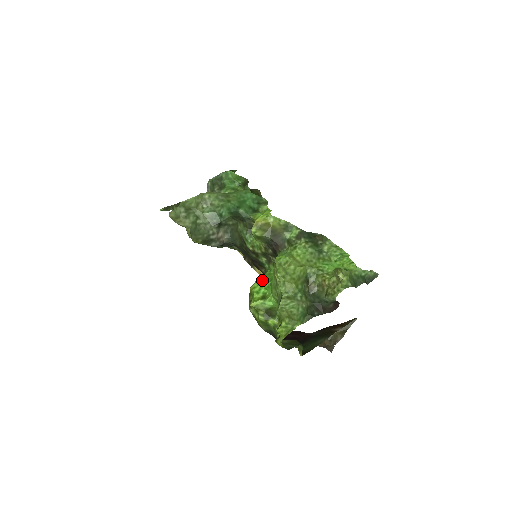
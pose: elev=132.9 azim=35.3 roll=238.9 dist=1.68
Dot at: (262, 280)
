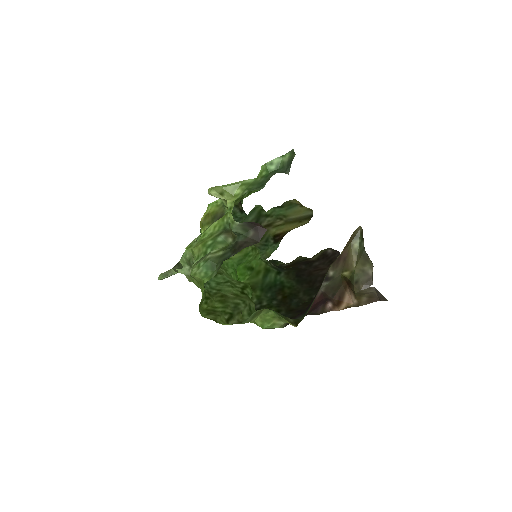
Dot at: occluded
